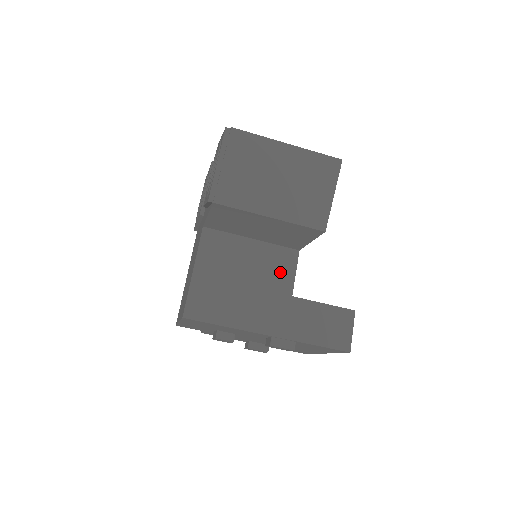
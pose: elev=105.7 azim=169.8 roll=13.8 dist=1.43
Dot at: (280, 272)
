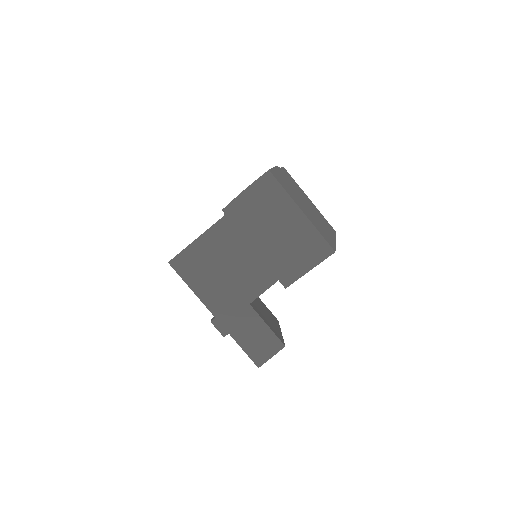
Dot at: (254, 282)
